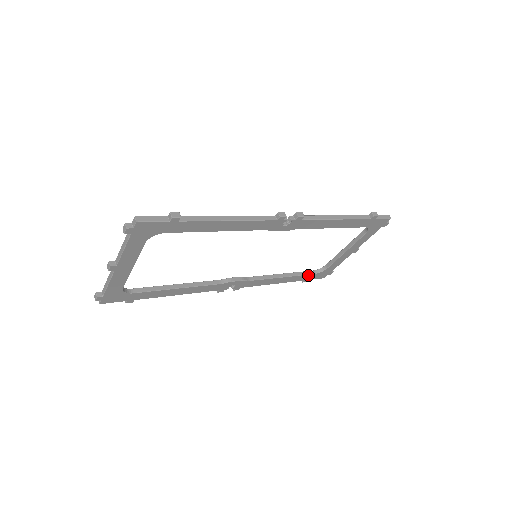
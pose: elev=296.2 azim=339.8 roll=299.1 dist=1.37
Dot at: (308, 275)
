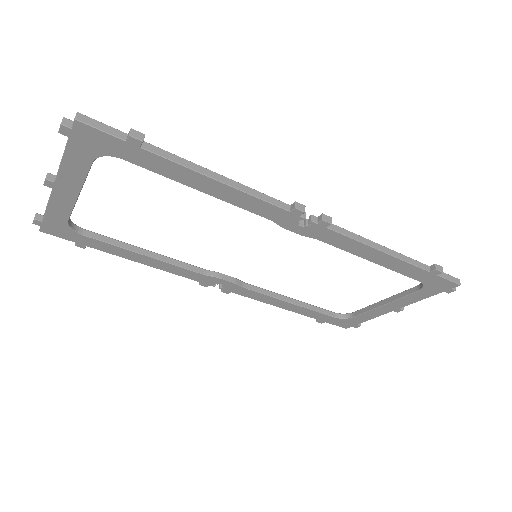
Dot at: (325, 315)
